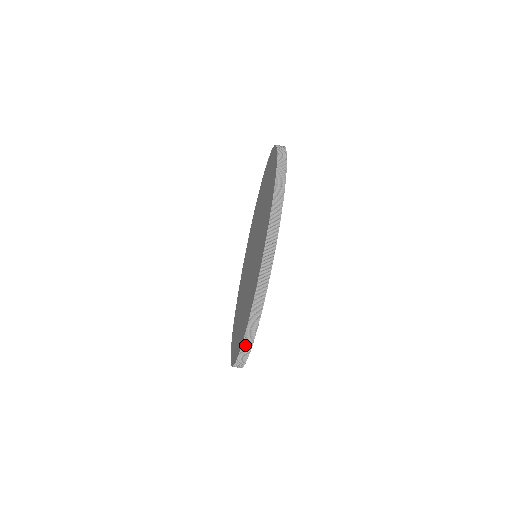
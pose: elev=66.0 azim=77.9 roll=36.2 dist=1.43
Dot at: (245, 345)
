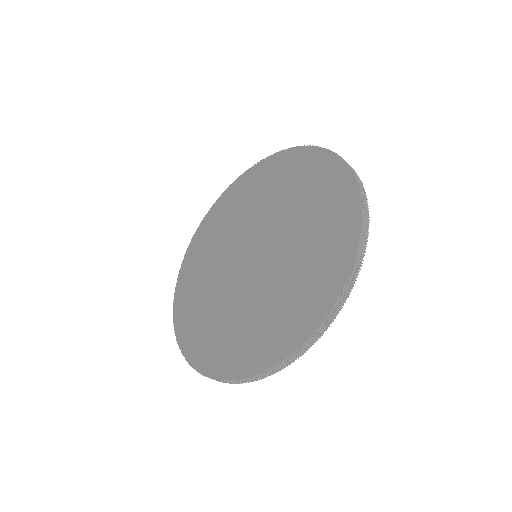
Dot at: (204, 375)
